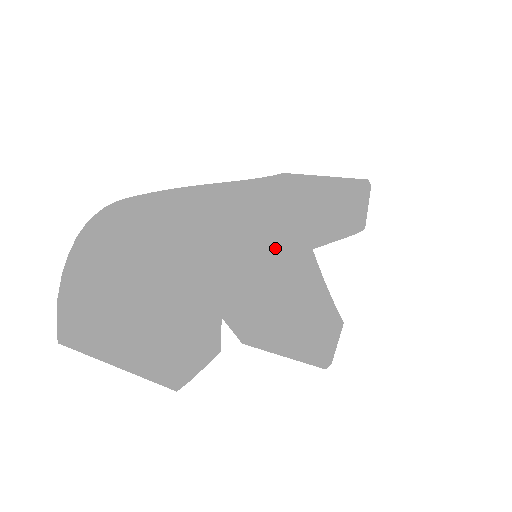
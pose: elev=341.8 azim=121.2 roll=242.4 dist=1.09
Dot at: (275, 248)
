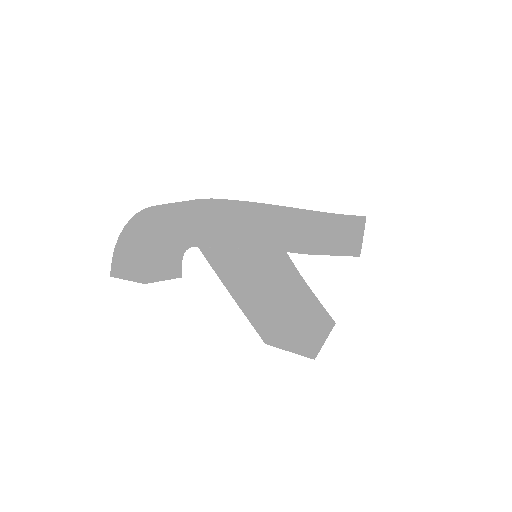
Dot at: (236, 227)
